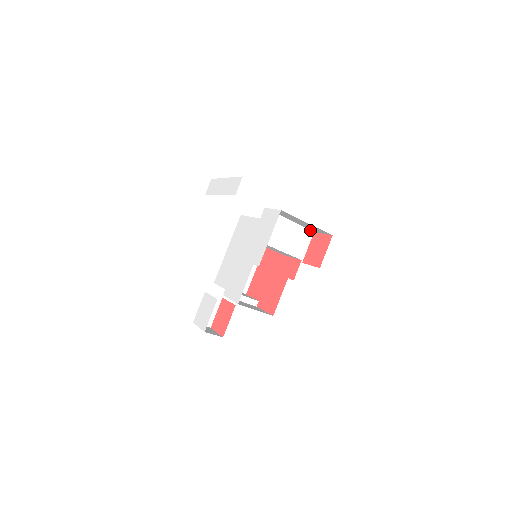
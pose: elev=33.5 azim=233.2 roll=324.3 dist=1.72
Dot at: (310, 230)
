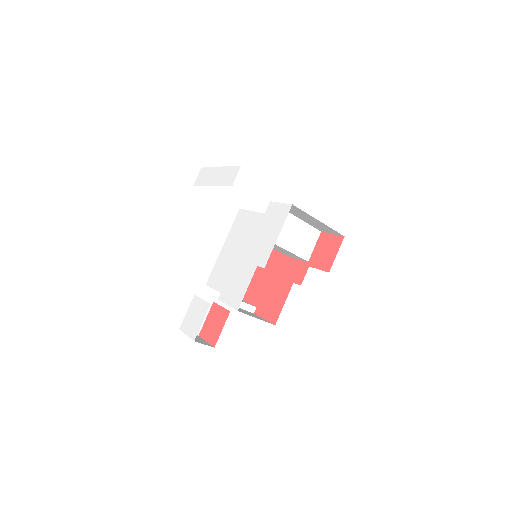
Dot at: (317, 229)
